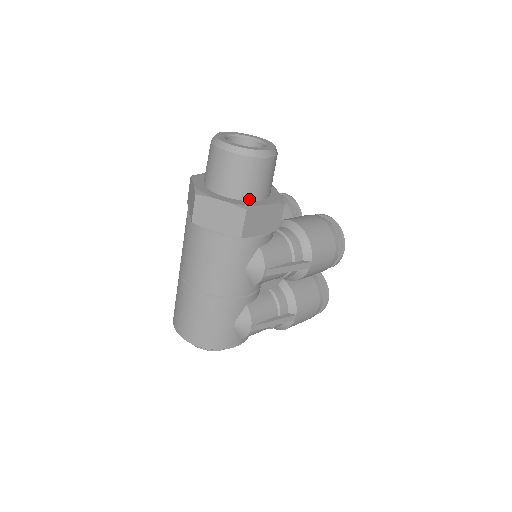
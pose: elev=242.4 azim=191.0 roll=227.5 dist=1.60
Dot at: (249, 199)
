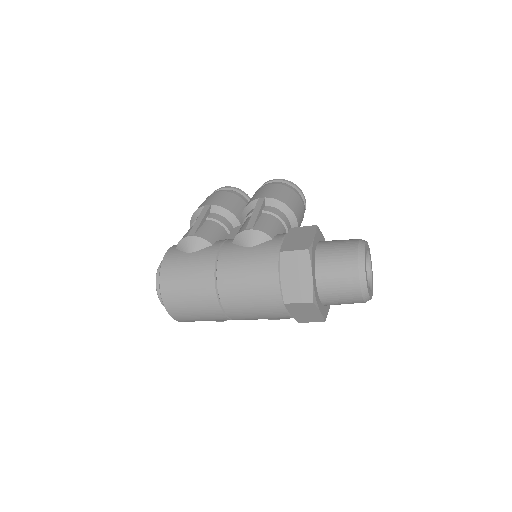
Dot at: occluded
